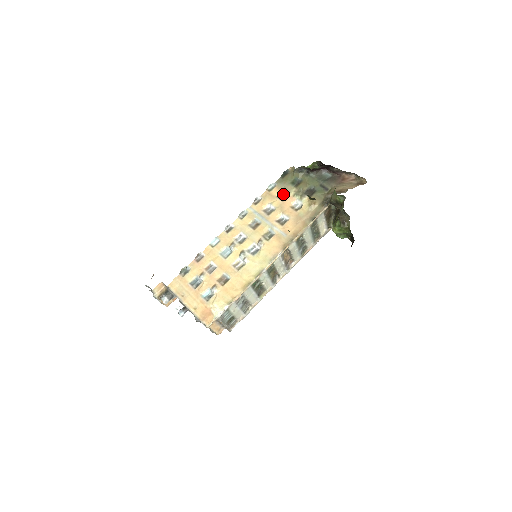
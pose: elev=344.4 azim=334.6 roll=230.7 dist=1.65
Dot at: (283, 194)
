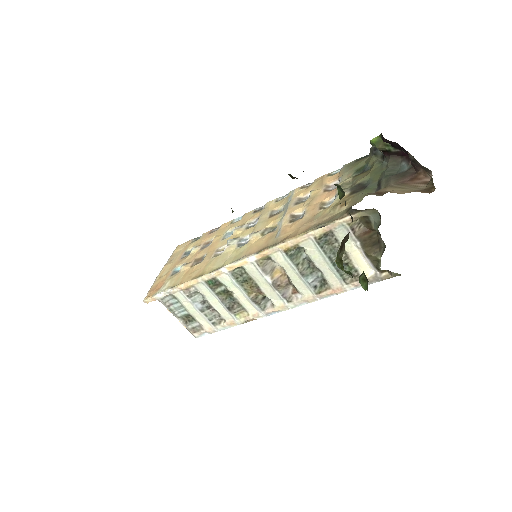
Dot at: occluded
